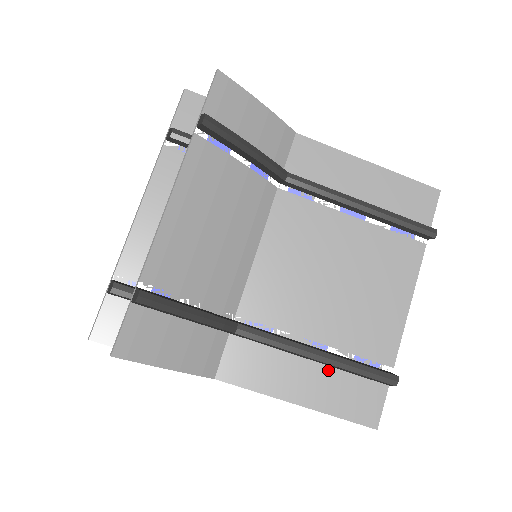
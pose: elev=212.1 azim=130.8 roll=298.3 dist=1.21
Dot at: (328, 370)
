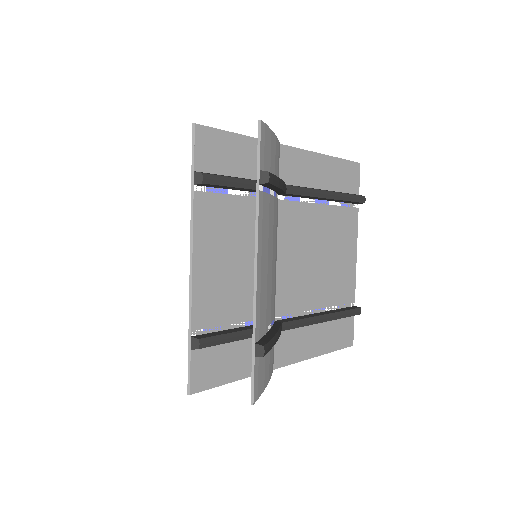
Dot at: (327, 324)
